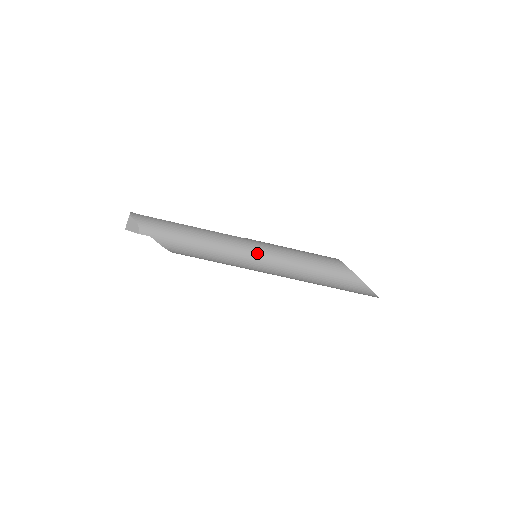
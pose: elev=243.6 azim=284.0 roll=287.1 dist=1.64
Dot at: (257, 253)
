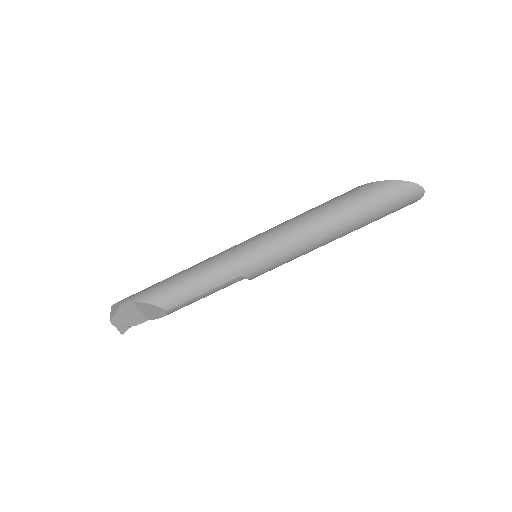
Dot at: (247, 241)
